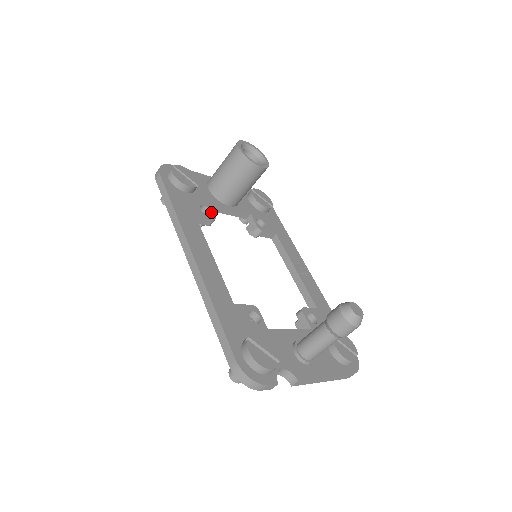
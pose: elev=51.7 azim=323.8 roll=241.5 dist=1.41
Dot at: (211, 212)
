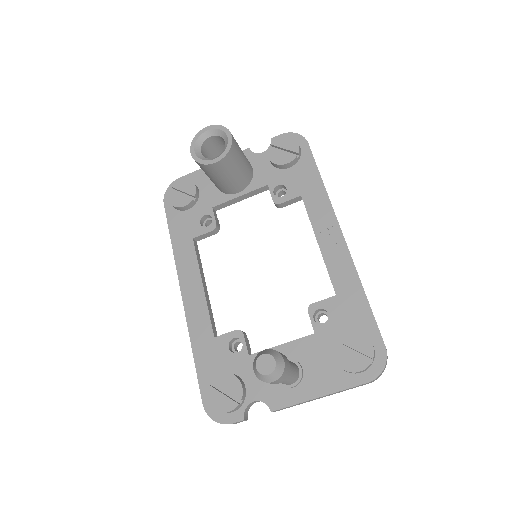
Dot at: (212, 220)
